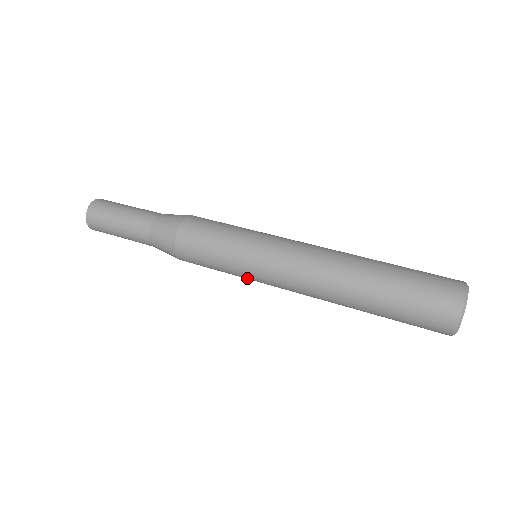
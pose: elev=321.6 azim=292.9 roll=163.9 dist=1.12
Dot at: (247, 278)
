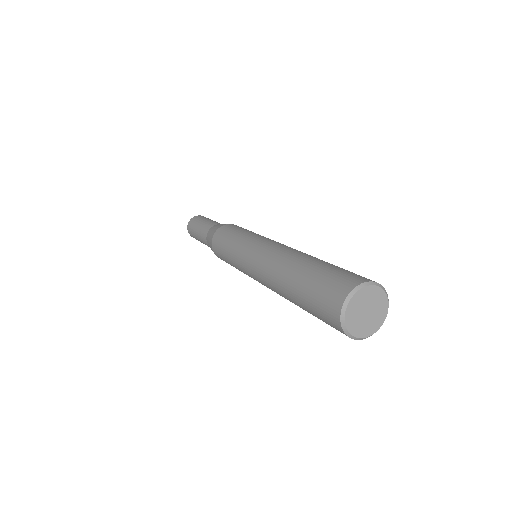
Dot at: (237, 260)
